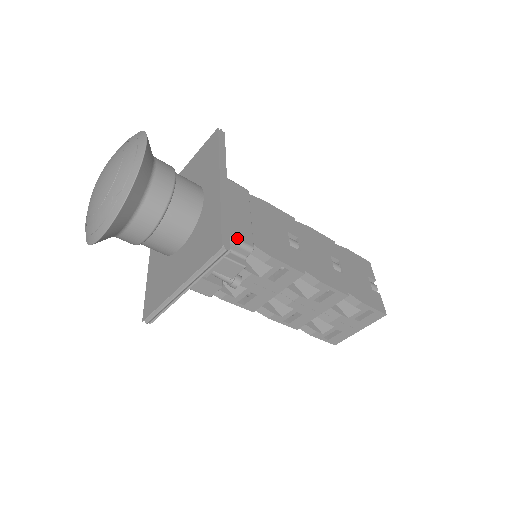
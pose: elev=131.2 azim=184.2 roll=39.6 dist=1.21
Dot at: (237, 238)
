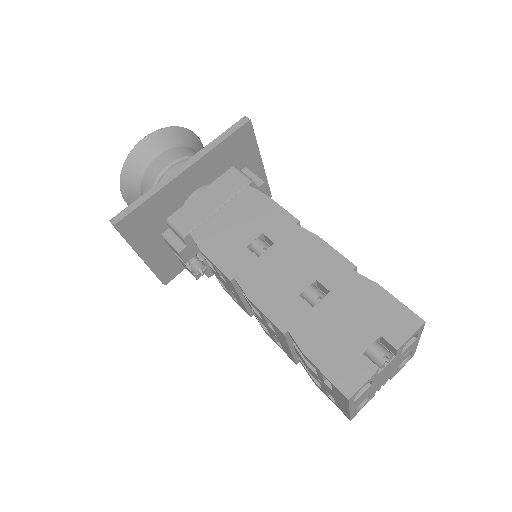
Dot at: (175, 223)
